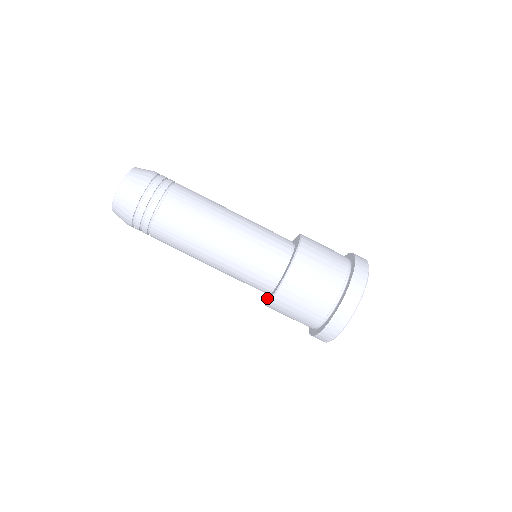
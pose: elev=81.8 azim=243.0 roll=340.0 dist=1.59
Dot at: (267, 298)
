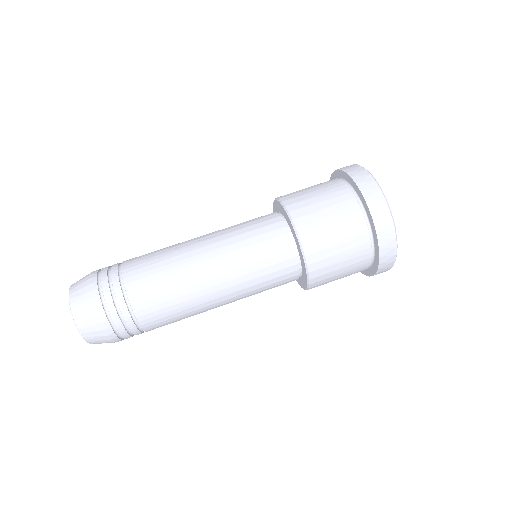
Dot at: (302, 267)
